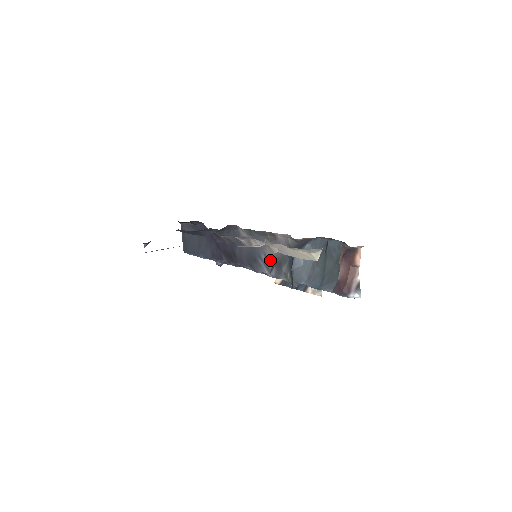
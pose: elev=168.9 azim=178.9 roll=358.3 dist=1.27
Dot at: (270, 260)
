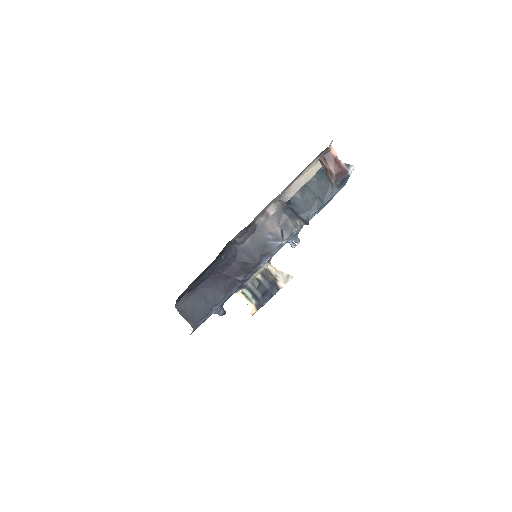
Dot at: (276, 232)
